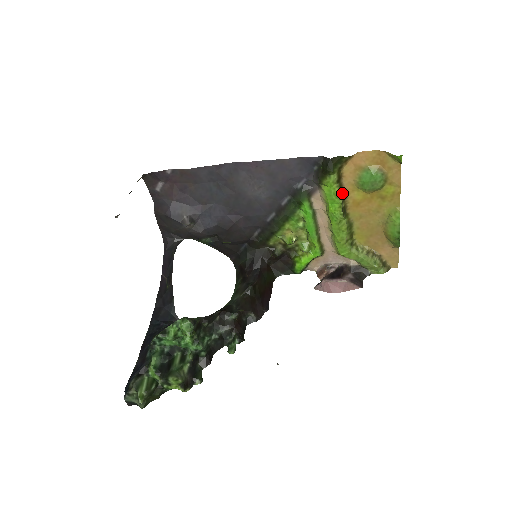
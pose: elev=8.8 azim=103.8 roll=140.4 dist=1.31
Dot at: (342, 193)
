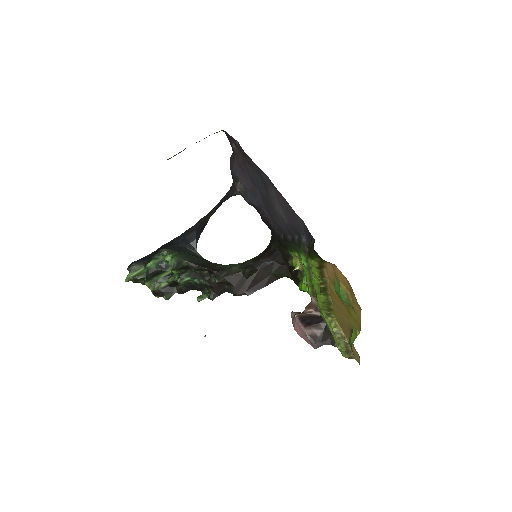
Dot at: (323, 278)
